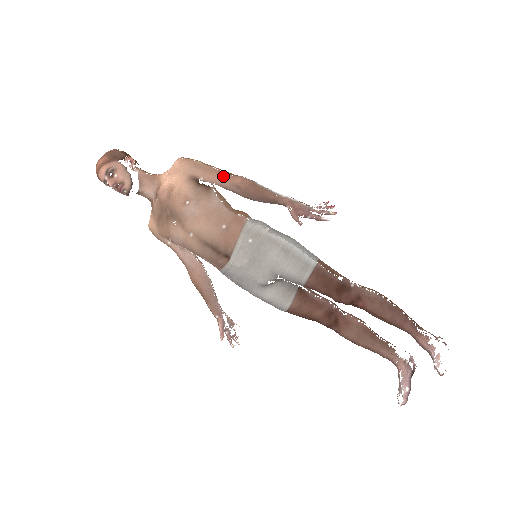
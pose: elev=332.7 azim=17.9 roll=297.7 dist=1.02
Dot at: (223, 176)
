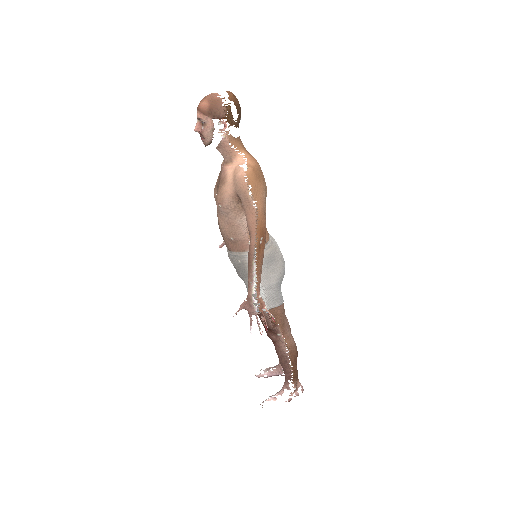
Dot at: (251, 223)
